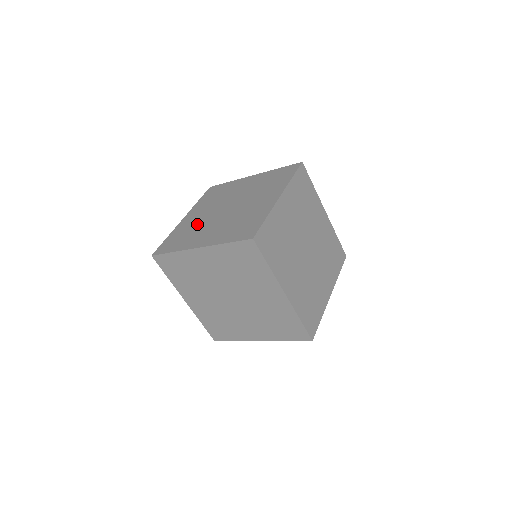
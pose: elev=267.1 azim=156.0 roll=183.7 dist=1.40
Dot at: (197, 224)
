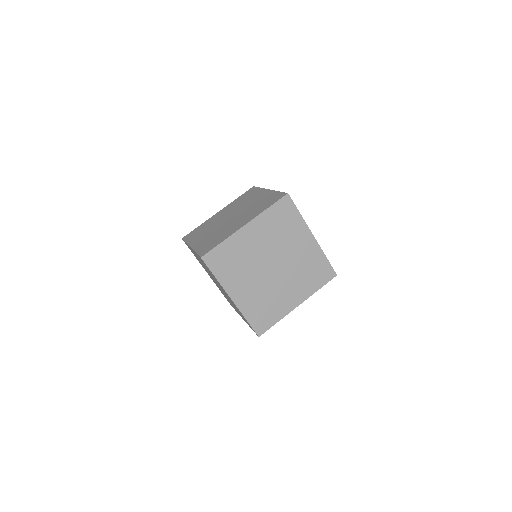
Dot at: (212, 223)
